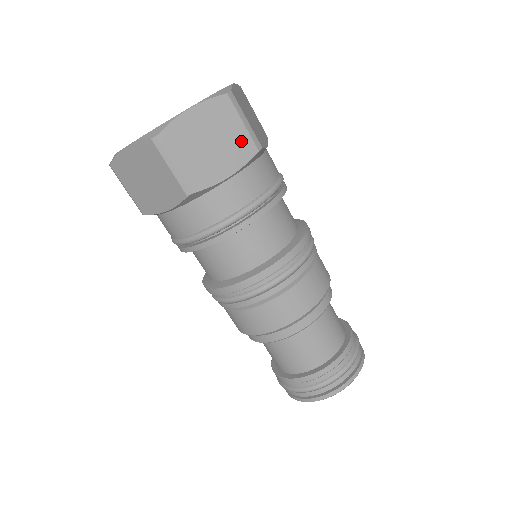
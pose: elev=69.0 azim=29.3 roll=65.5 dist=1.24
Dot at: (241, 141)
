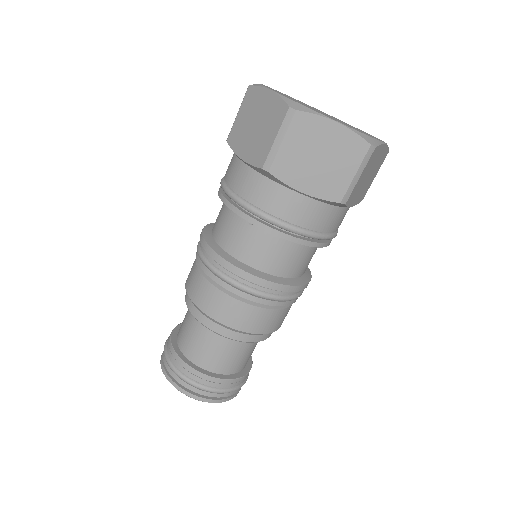
Dot at: (368, 187)
